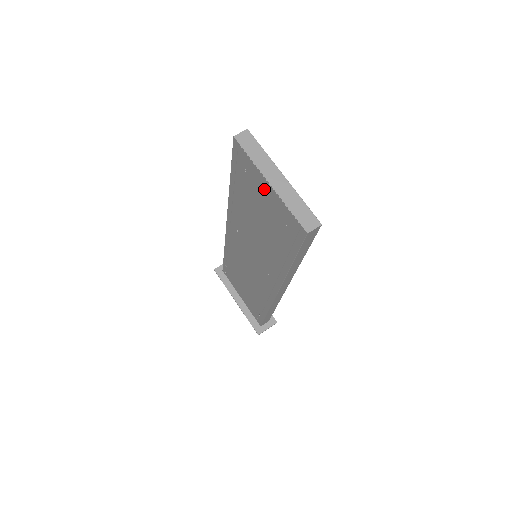
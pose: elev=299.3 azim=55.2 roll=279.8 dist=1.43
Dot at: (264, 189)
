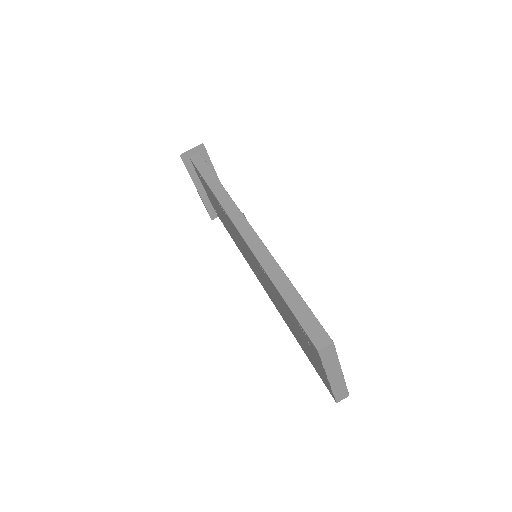
Dot at: (319, 364)
